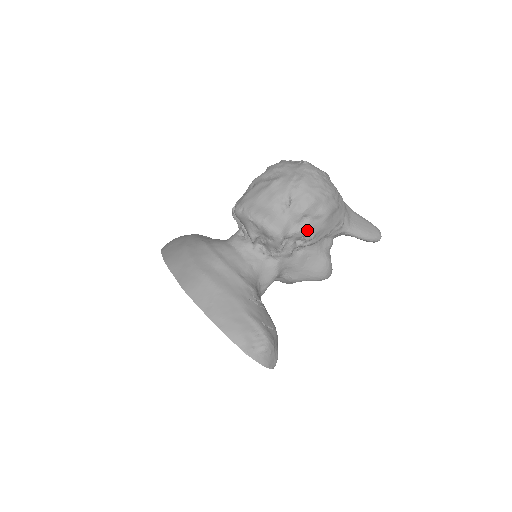
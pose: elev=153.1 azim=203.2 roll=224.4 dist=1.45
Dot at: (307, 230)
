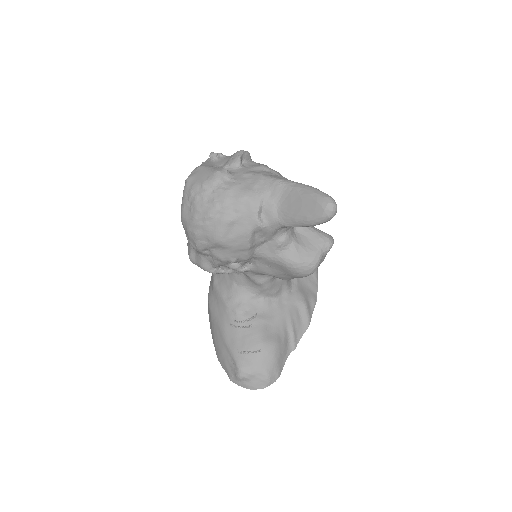
Dot at: (219, 260)
